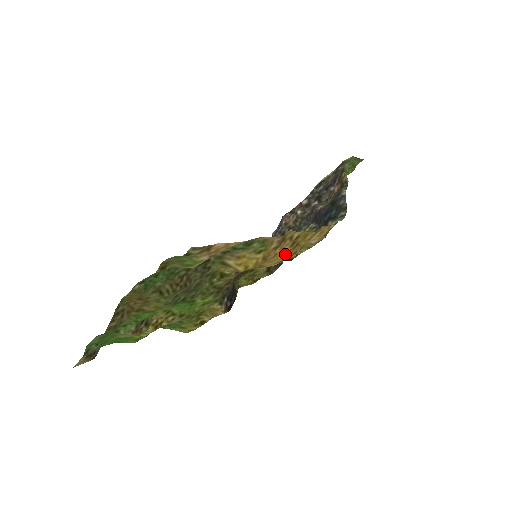
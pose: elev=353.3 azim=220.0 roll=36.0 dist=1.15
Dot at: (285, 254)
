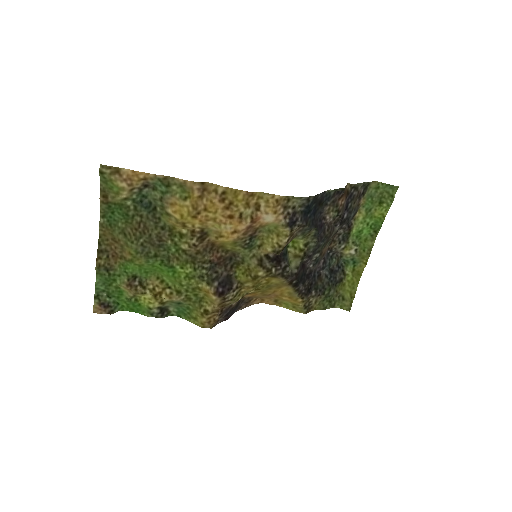
Dot at: (227, 215)
